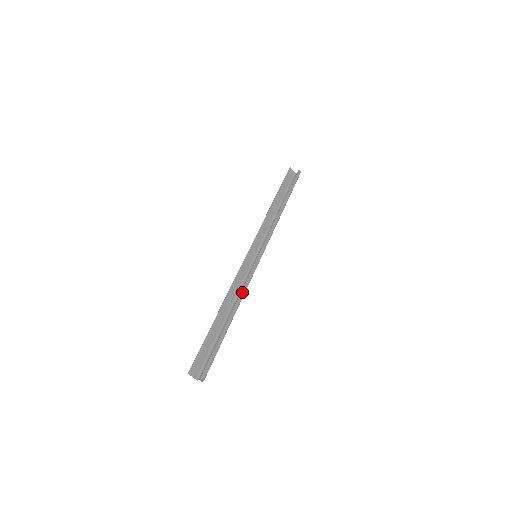
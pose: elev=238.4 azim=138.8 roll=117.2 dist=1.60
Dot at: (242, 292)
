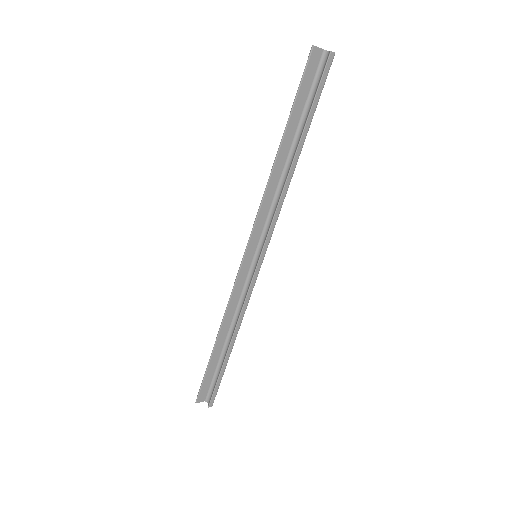
Dot at: (240, 316)
